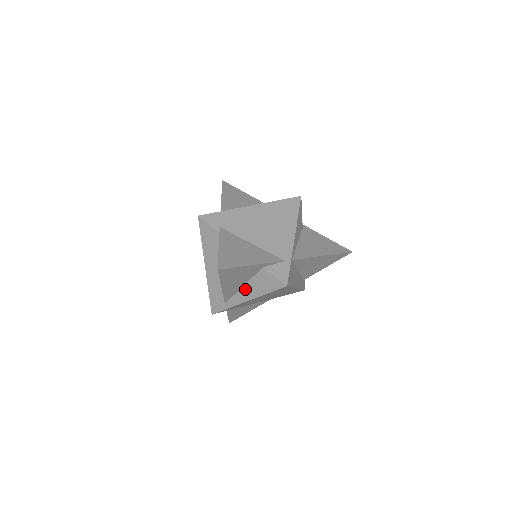
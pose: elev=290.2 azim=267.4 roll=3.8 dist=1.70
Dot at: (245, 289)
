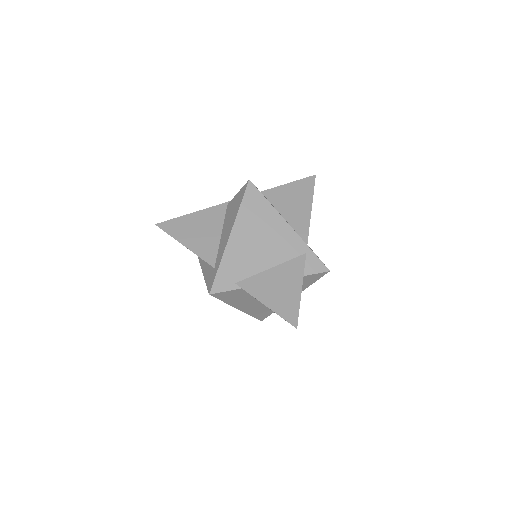
Dot at: occluded
